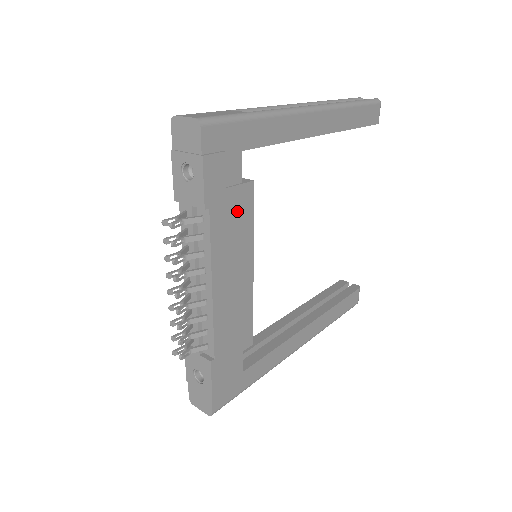
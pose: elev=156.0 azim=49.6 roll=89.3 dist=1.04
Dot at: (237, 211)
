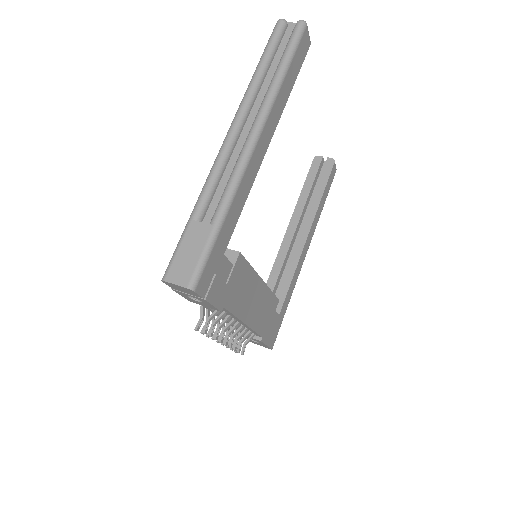
Dot at: (239, 280)
